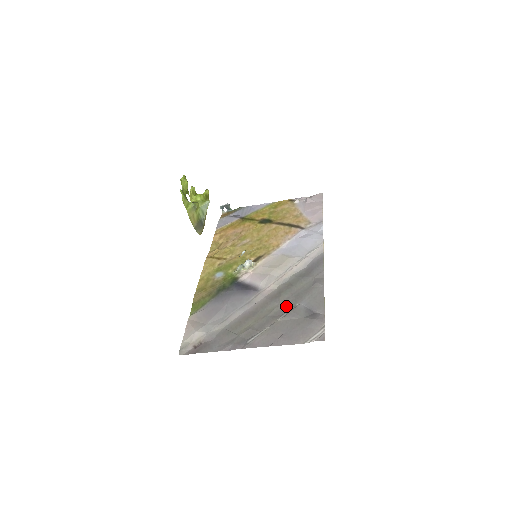
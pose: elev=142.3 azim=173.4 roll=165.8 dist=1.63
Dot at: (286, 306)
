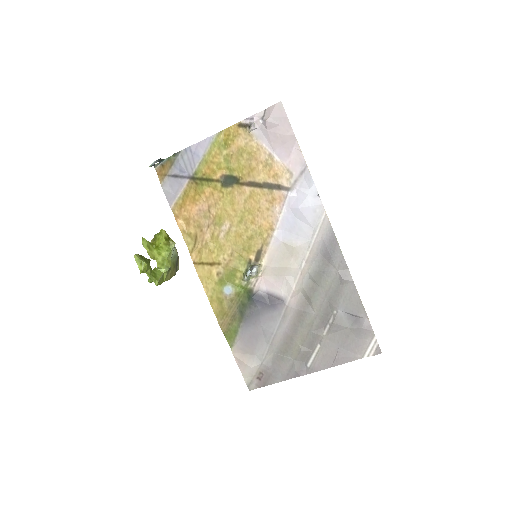
Dot at: (324, 316)
